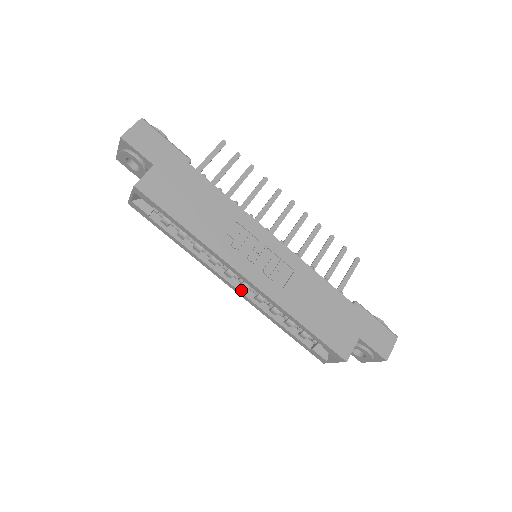
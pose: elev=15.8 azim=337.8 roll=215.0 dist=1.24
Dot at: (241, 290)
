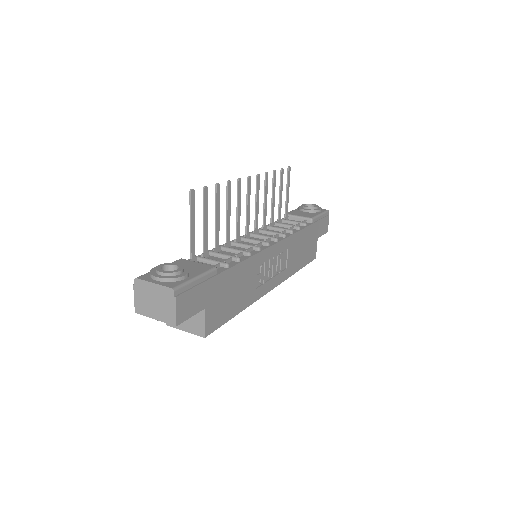
Dot at: occluded
